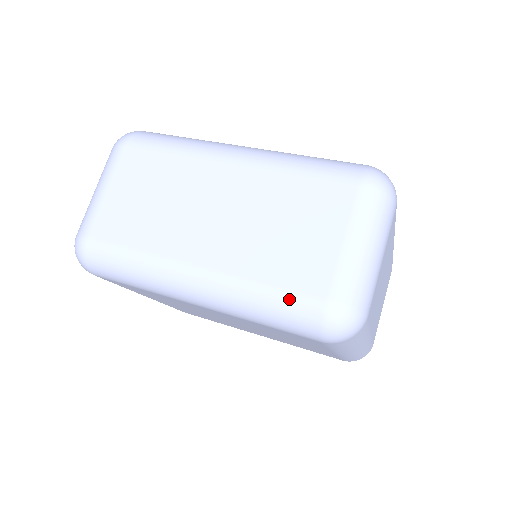
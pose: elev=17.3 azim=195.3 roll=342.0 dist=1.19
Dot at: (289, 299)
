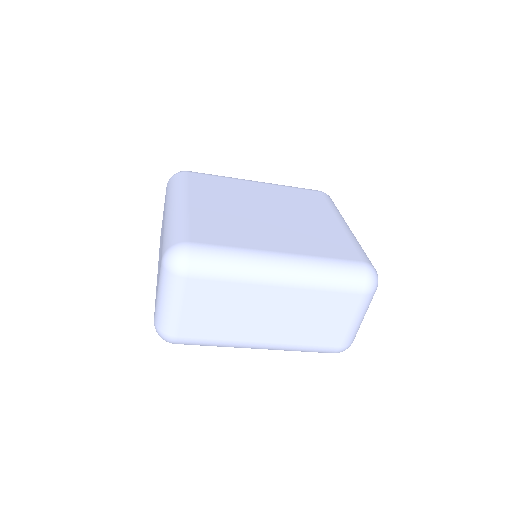
Dot at: (320, 350)
